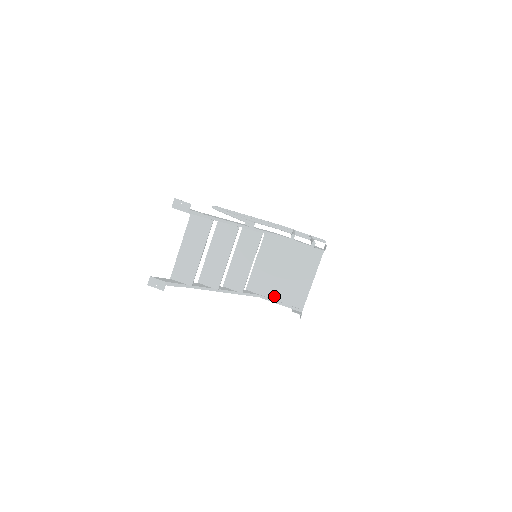
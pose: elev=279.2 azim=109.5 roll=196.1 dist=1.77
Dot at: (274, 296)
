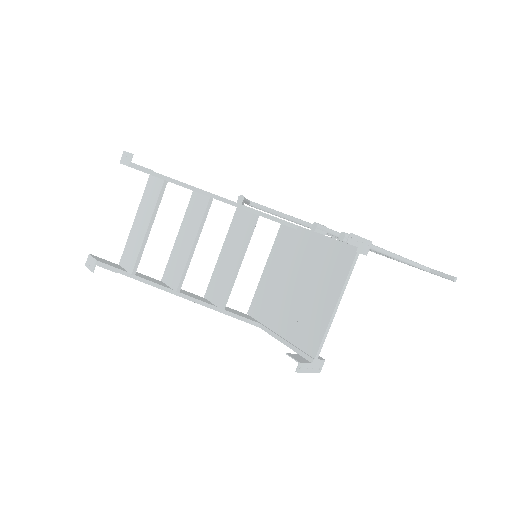
Dot at: (279, 328)
